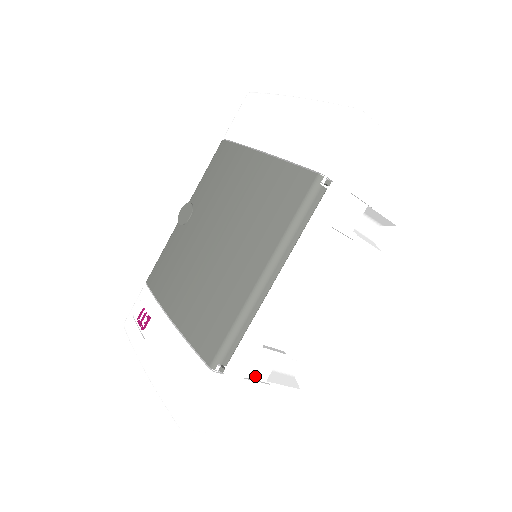
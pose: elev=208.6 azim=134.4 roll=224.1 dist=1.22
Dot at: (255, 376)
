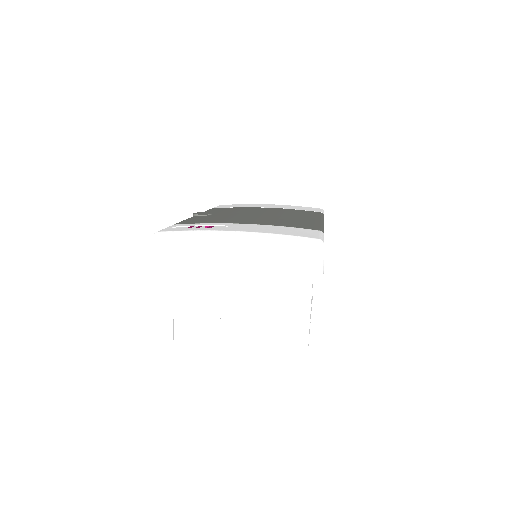
Dot at: occluded
